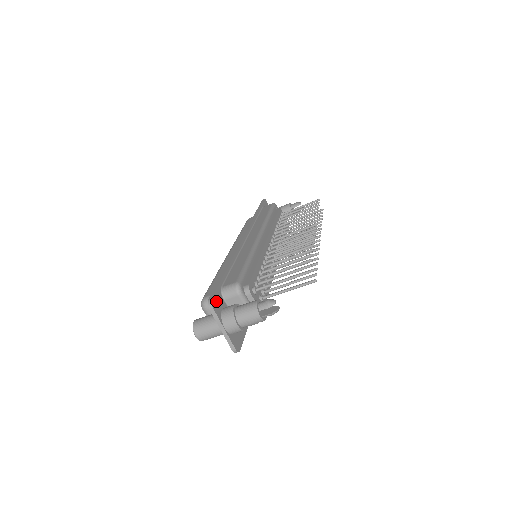
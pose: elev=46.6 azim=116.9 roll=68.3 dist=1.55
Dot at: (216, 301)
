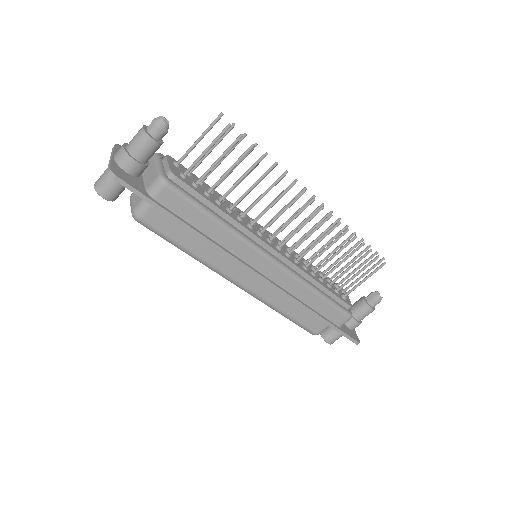
Dot at: occluded
